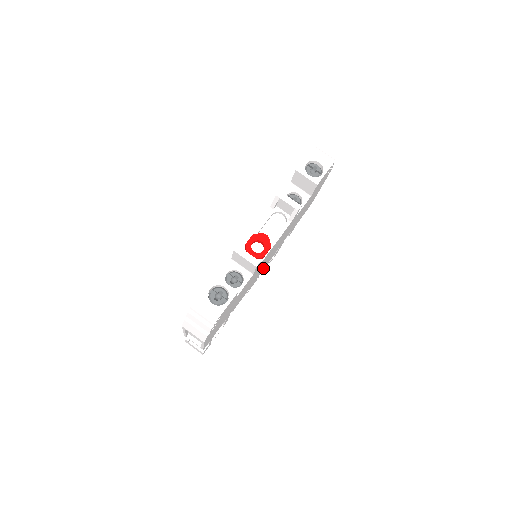
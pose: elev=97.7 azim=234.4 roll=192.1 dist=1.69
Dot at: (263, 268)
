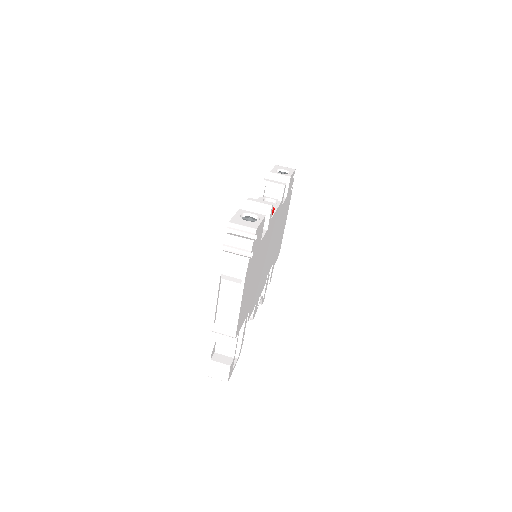
Dot at: (262, 283)
